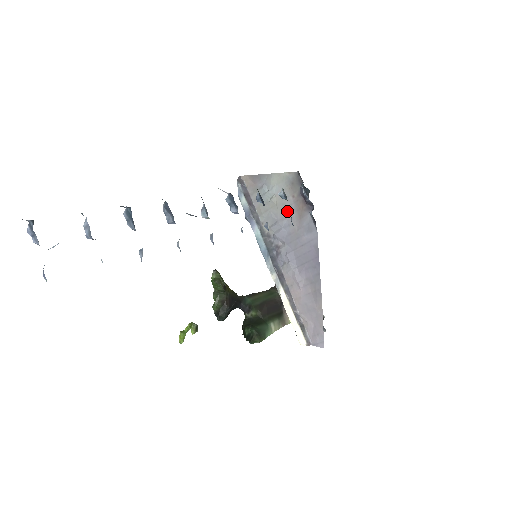
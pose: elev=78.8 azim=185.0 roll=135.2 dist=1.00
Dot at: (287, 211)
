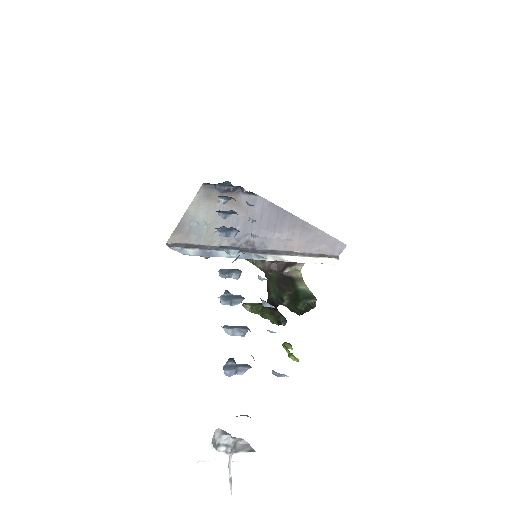
Dot at: occluded
